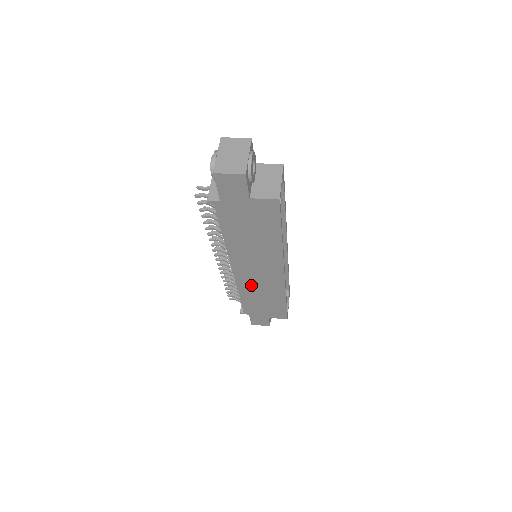
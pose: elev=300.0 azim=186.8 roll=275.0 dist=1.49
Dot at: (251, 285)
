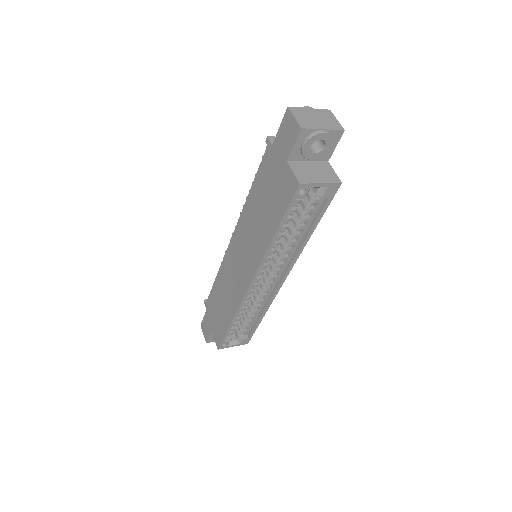
Dot at: (228, 273)
